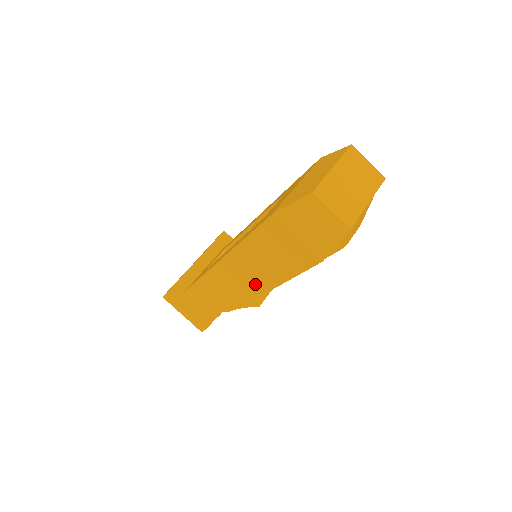
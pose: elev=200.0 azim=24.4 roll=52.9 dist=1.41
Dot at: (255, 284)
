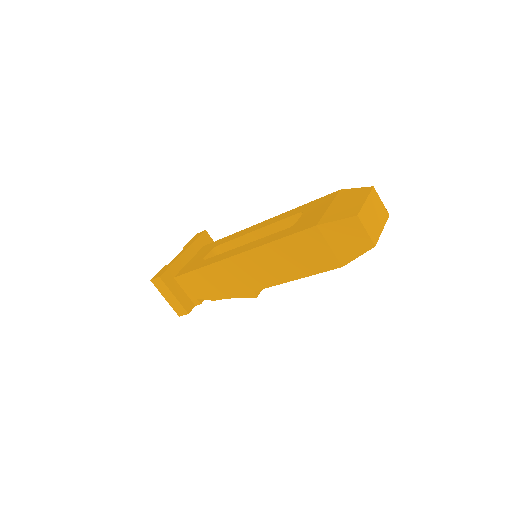
Dot at: (264, 278)
